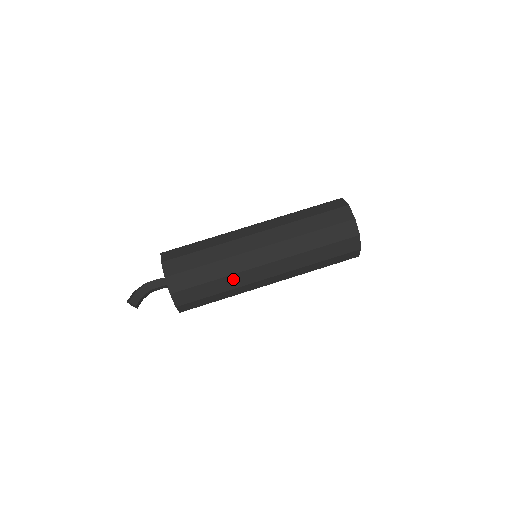
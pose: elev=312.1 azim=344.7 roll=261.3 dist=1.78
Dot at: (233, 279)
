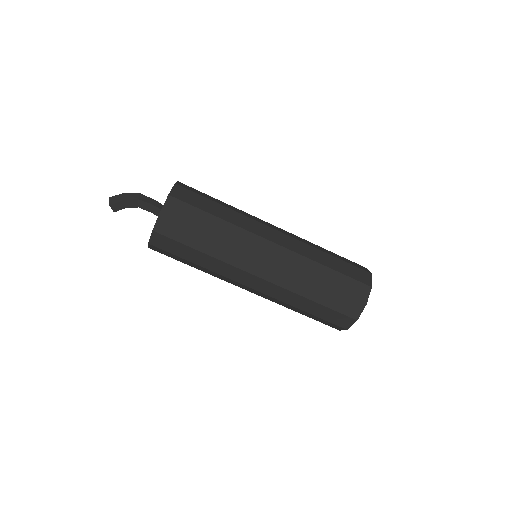
Dot at: (214, 273)
